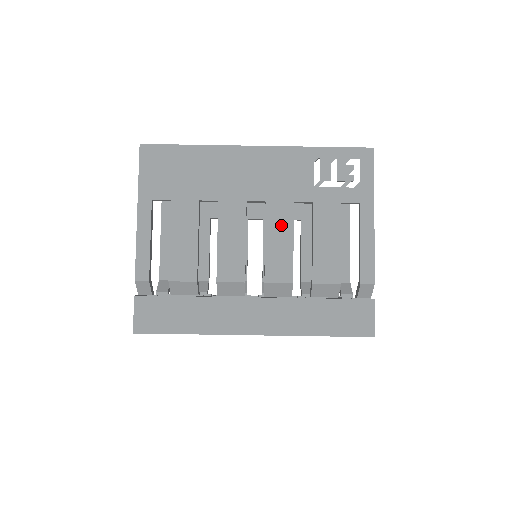
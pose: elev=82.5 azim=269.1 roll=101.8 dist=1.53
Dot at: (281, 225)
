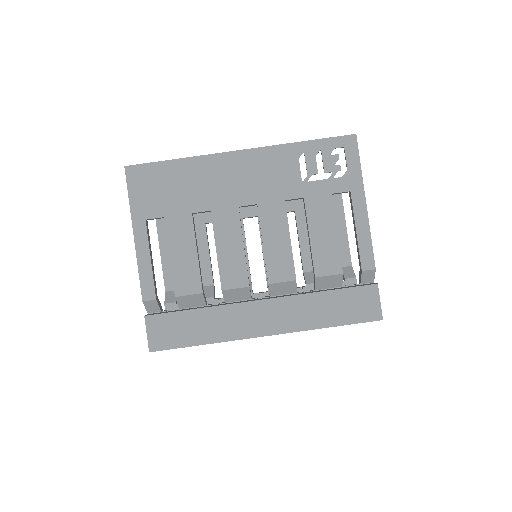
Dot at: (276, 225)
